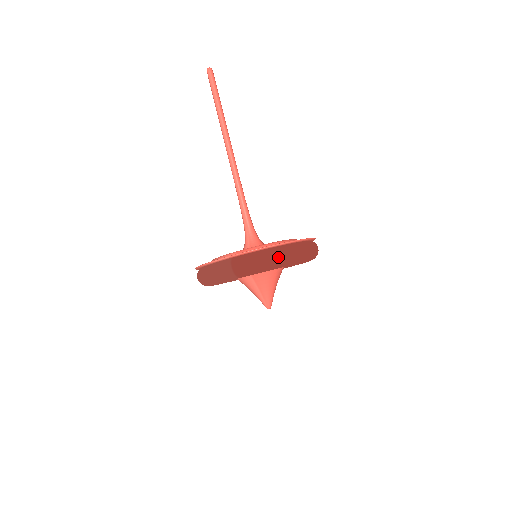
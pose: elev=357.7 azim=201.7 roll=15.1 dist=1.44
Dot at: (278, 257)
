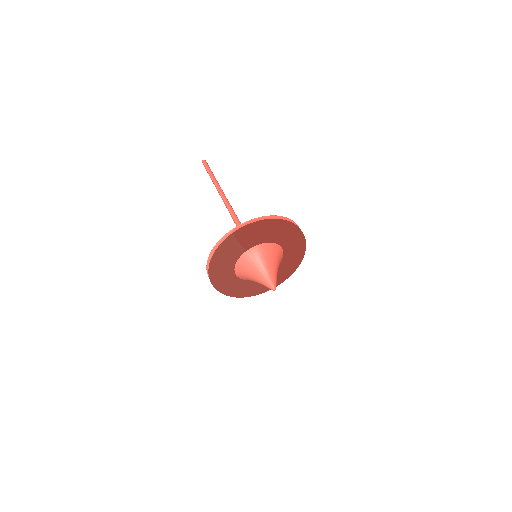
Dot at: (270, 222)
